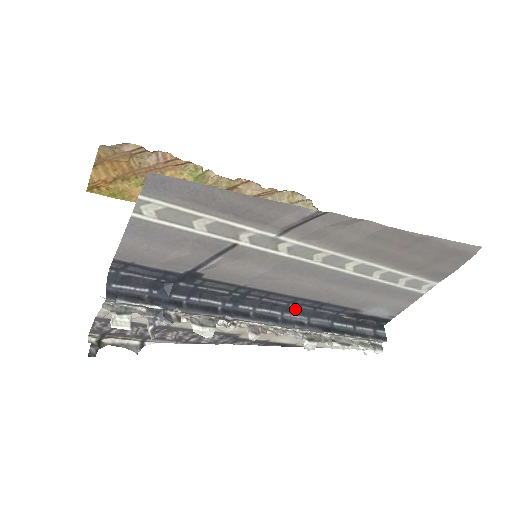
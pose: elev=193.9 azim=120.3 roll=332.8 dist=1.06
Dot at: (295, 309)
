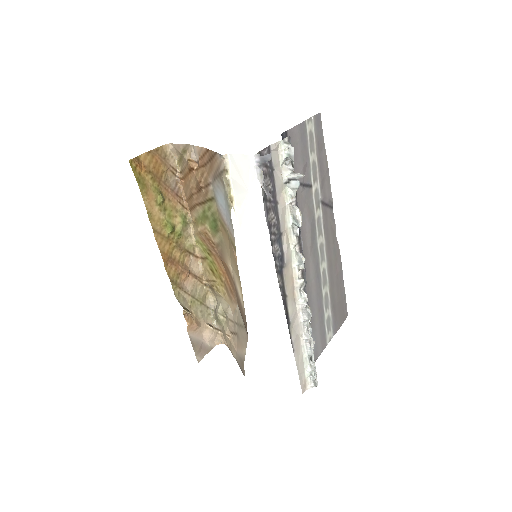
Dot at: occluded
